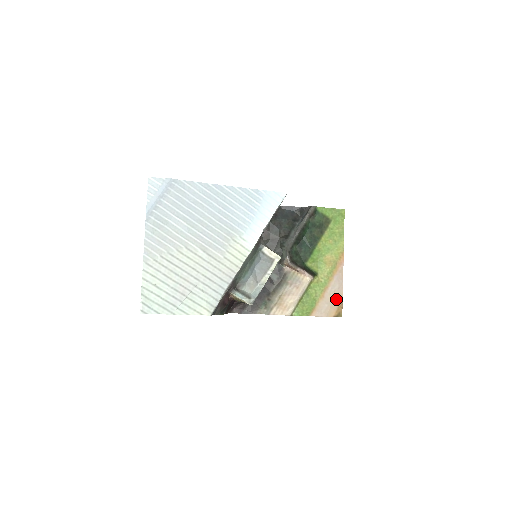
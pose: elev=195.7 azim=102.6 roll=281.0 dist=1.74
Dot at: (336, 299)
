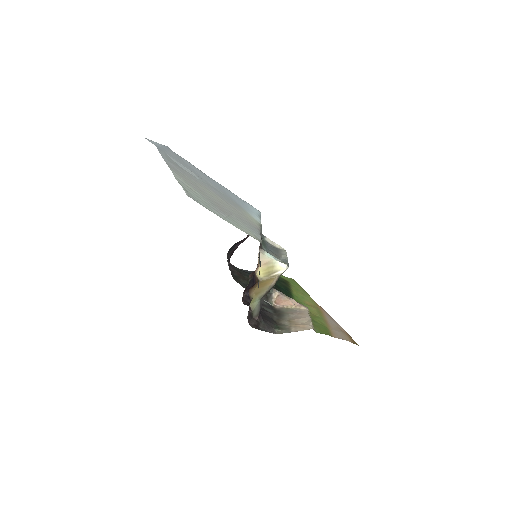
Dot at: (341, 331)
